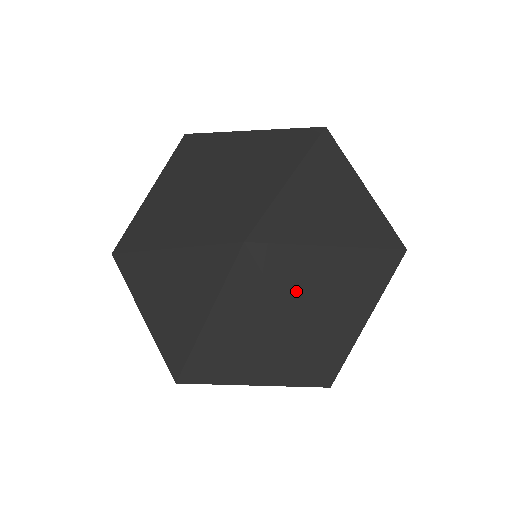
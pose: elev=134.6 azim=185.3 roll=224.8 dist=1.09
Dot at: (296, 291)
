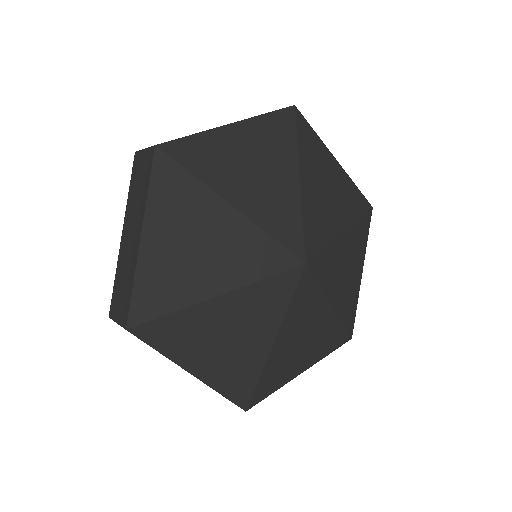
Dot at: (333, 282)
